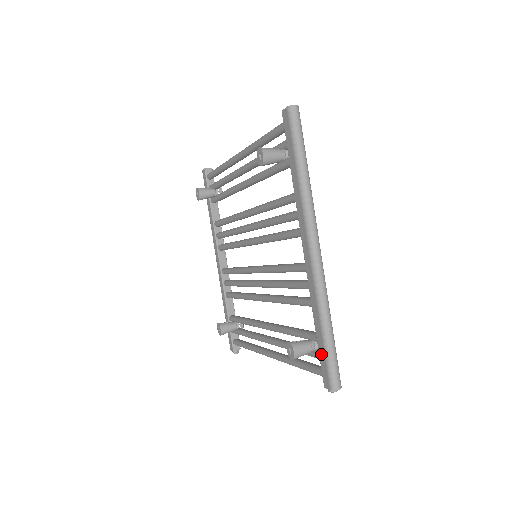
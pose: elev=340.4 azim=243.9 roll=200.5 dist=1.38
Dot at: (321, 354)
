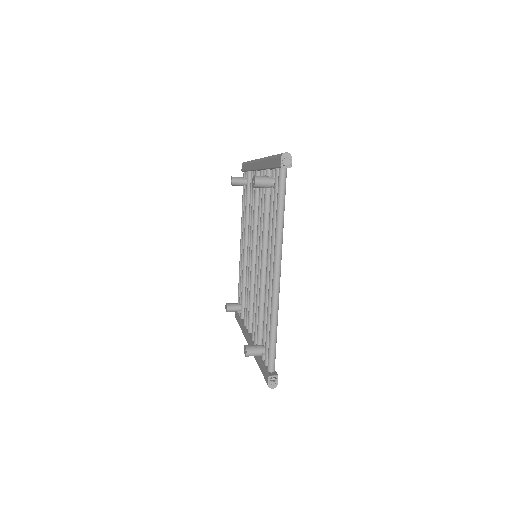
Dot at: (273, 164)
